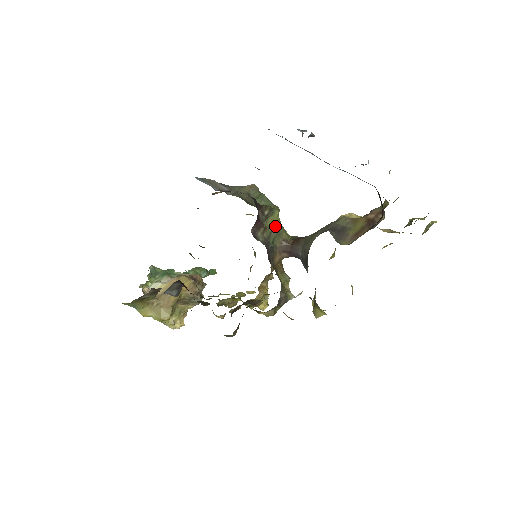
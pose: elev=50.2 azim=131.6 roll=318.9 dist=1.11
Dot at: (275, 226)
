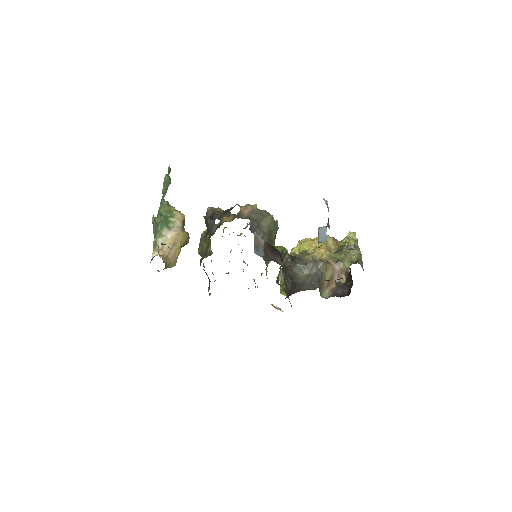
Dot at: occluded
